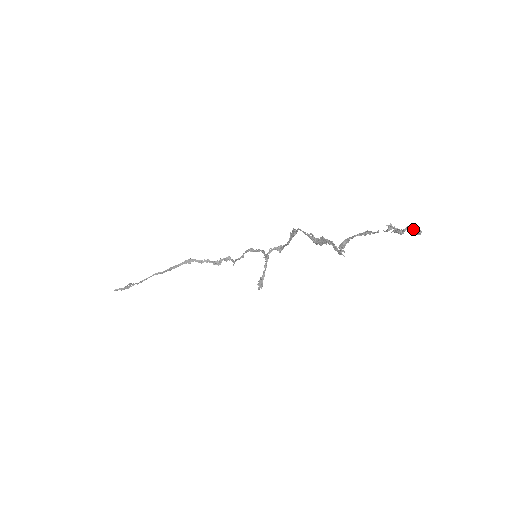
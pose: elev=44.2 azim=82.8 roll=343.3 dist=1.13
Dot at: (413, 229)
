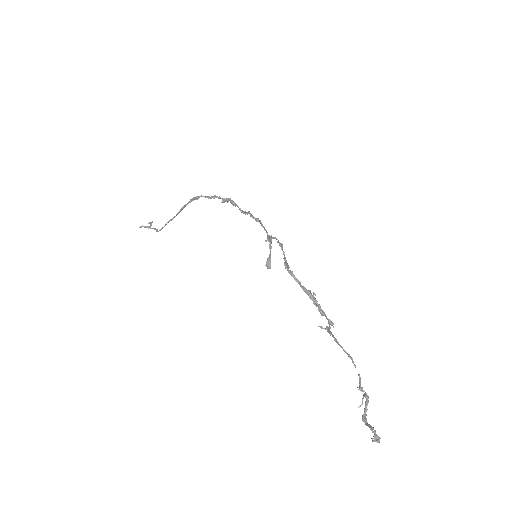
Dot at: occluded
